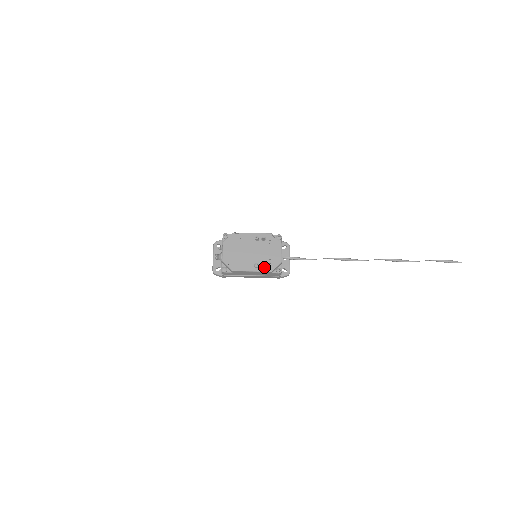
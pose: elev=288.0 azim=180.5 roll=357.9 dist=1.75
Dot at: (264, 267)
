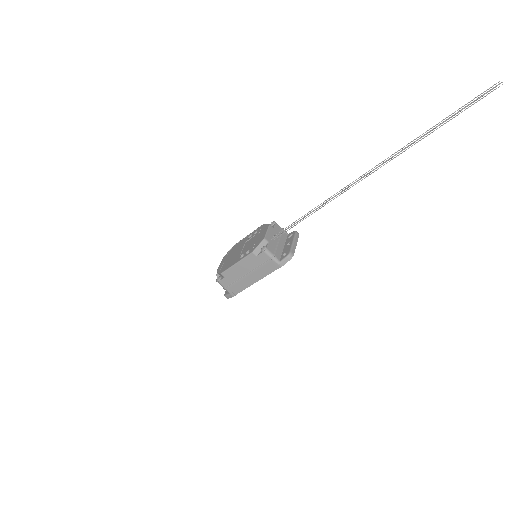
Dot at: (248, 253)
